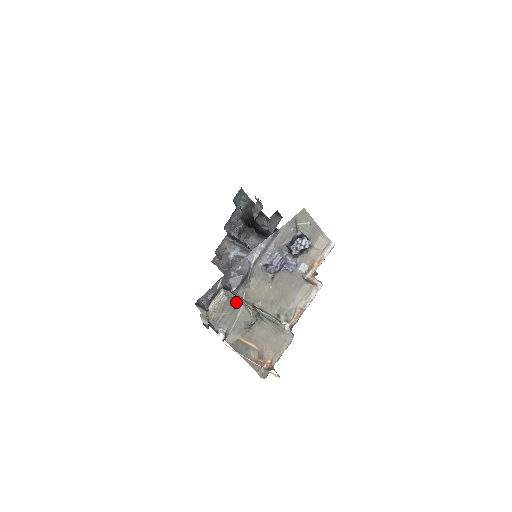
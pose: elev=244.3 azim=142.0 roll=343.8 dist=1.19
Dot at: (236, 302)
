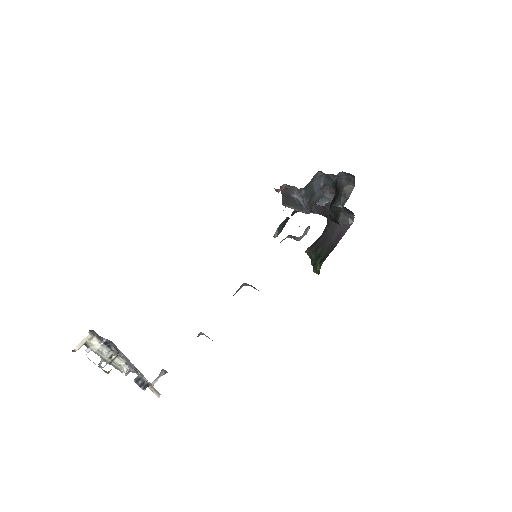
Dot at: occluded
